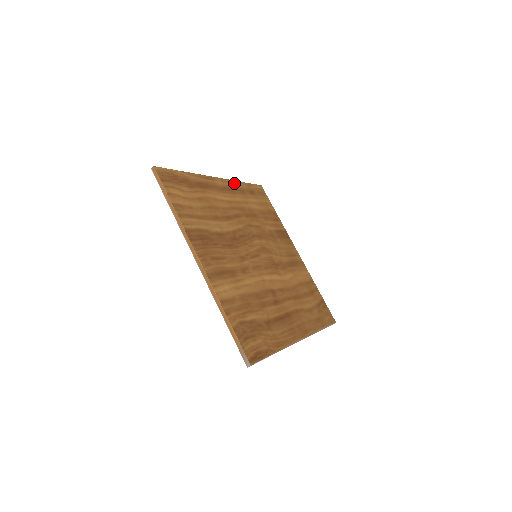
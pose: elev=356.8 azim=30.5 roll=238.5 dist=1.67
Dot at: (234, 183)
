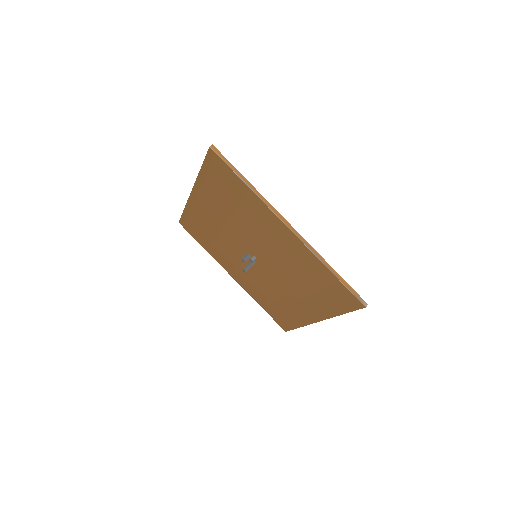
Dot at: occluded
